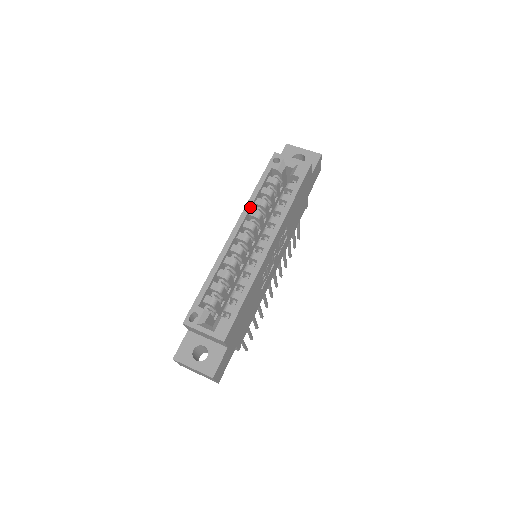
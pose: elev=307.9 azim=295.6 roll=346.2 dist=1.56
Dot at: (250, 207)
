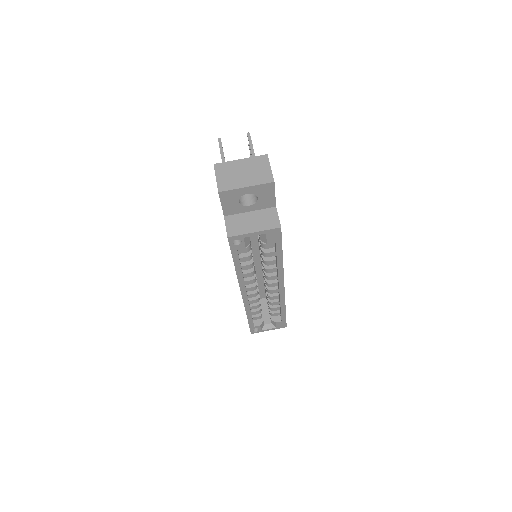
Dot at: (243, 280)
